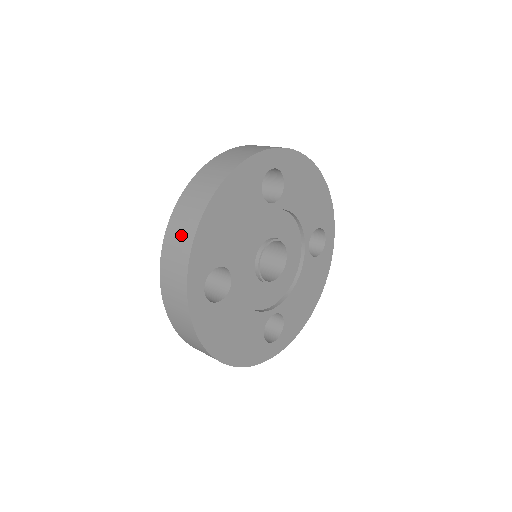
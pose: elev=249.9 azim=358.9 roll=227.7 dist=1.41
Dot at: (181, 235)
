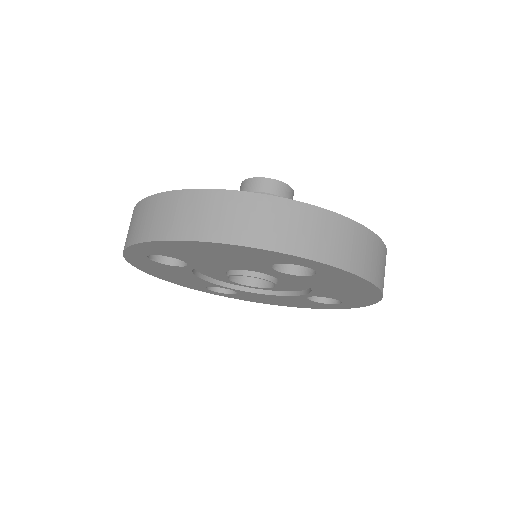
Dot at: (155, 220)
